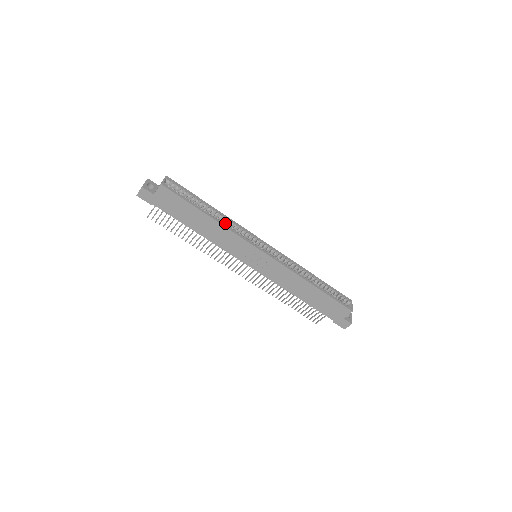
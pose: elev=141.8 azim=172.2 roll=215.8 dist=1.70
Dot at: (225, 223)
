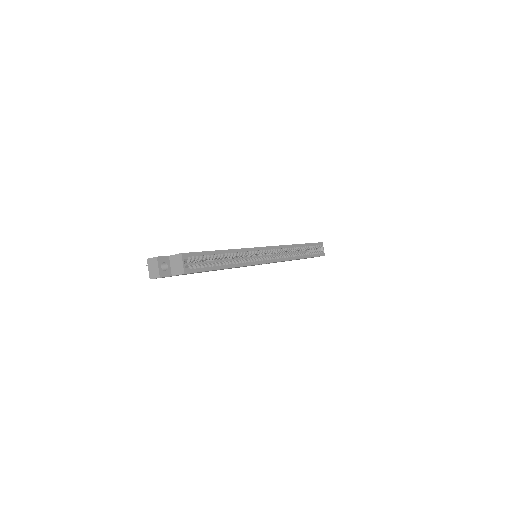
Dot at: (236, 256)
